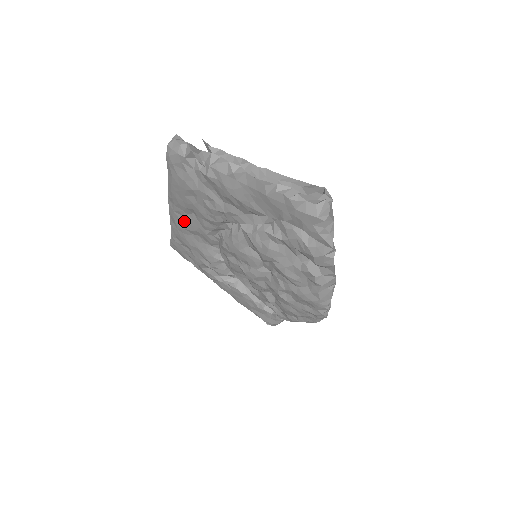
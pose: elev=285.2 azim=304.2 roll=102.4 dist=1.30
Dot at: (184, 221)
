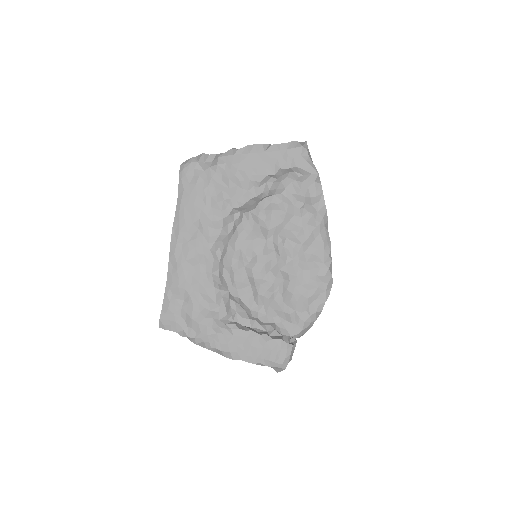
Dot at: (187, 249)
